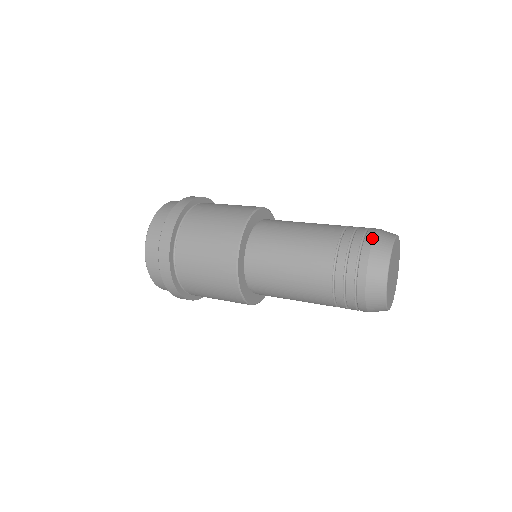
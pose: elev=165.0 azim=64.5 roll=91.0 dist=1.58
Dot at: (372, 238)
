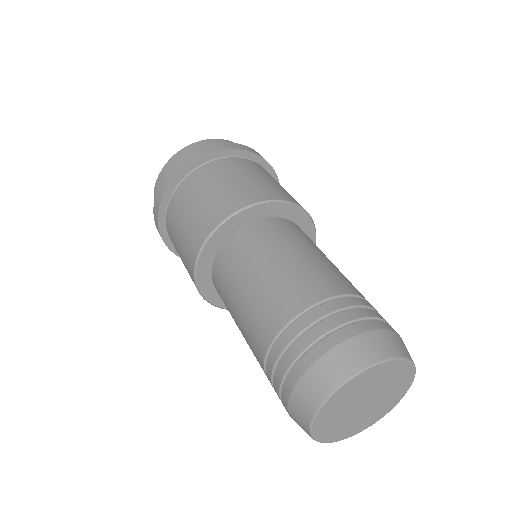
Dot at: (289, 393)
